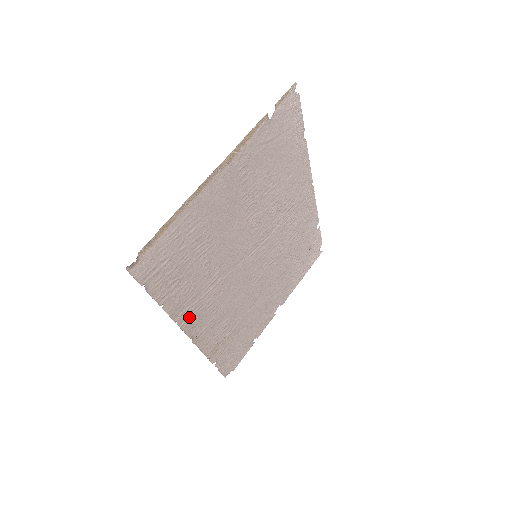
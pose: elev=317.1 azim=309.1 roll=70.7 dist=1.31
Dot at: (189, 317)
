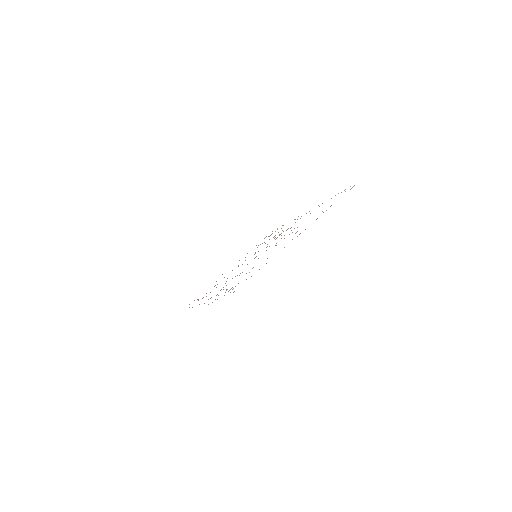
Dot at: occluded
